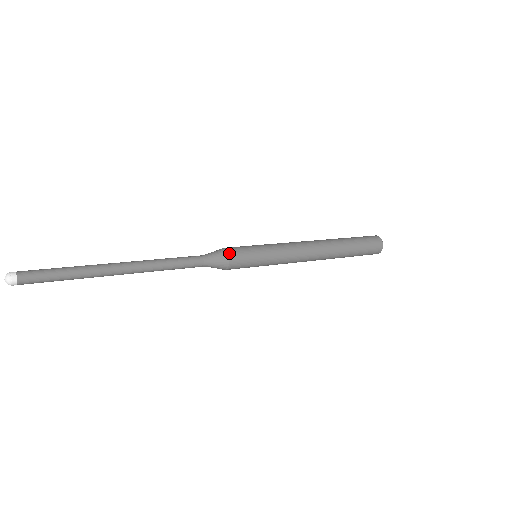
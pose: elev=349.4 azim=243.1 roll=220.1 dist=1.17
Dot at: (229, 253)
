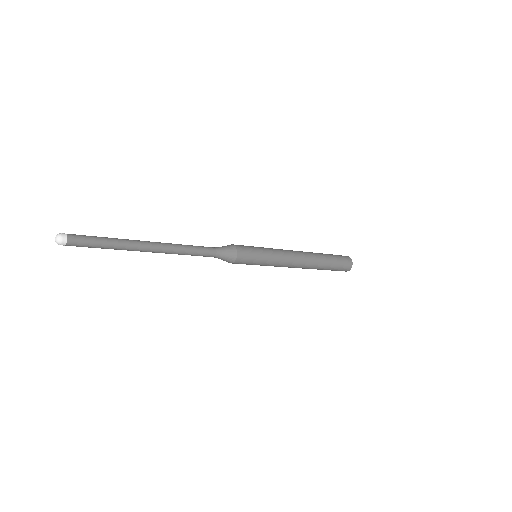
Dot at: occluded
